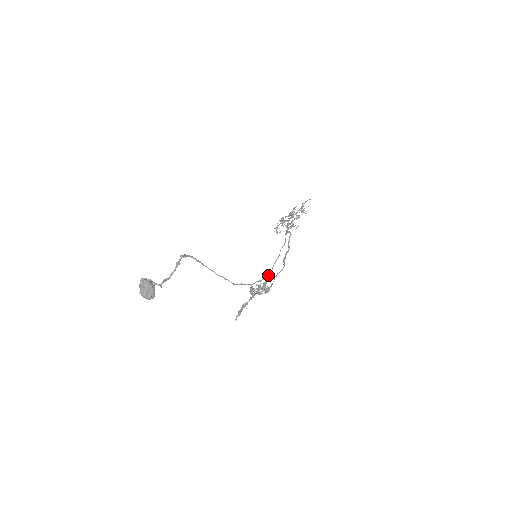
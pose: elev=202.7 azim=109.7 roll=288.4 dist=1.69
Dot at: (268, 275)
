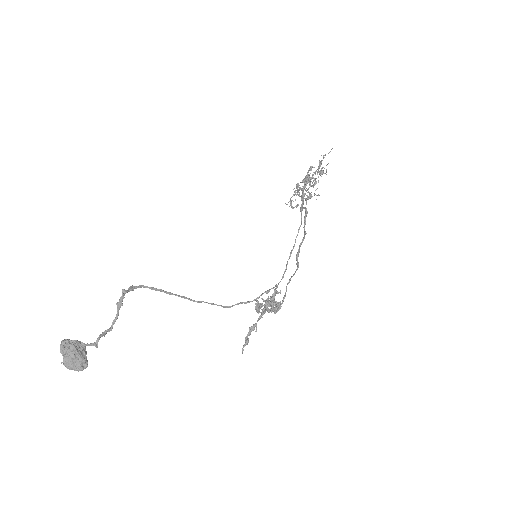
Dot at: occluded
